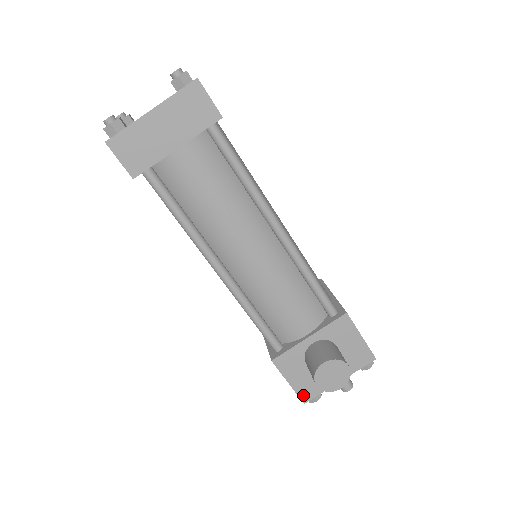
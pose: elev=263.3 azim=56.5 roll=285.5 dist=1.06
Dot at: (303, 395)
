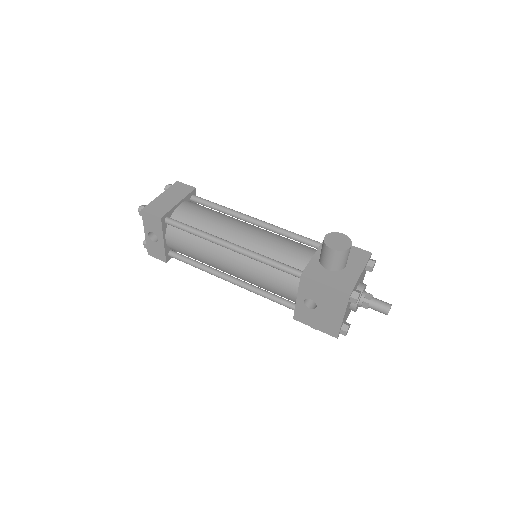
Dot at: (344, 289)
